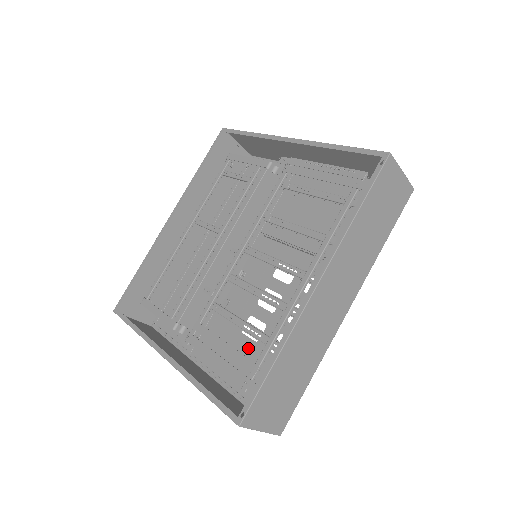
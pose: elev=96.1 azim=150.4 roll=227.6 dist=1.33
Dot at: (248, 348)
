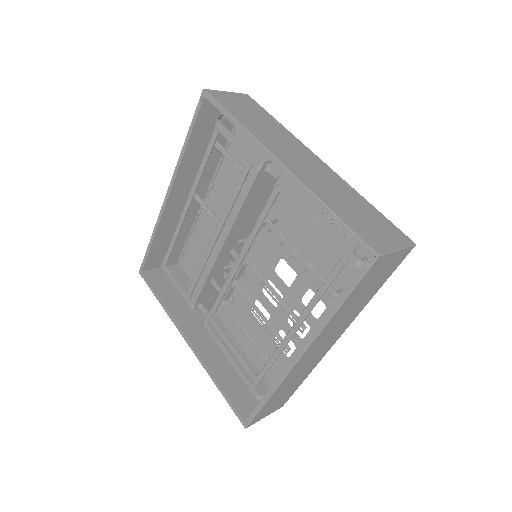
Dot at: (257, 328)
